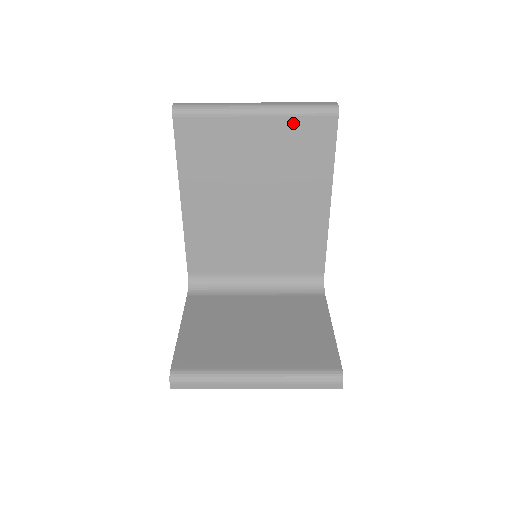
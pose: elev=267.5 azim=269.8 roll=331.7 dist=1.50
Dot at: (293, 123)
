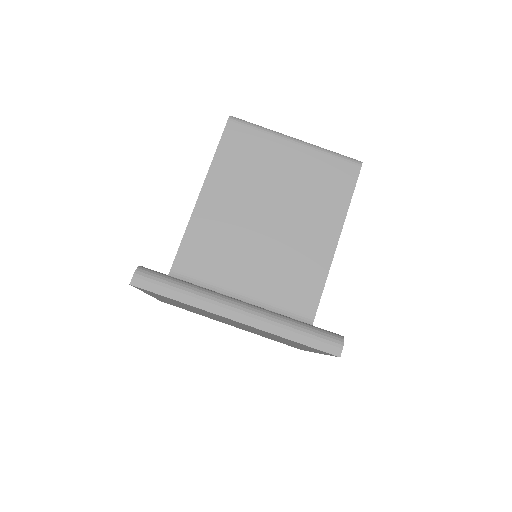
Dot at: (323, 159)
